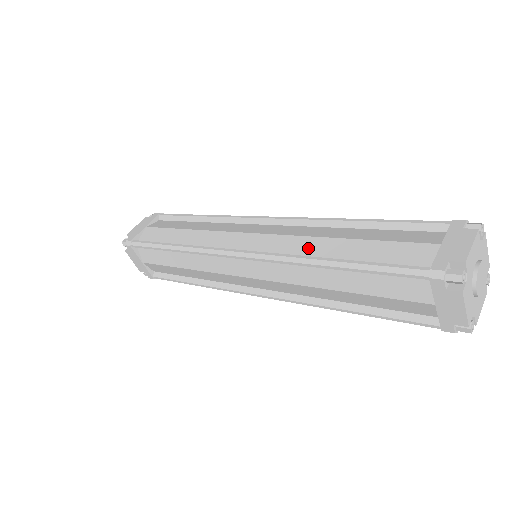
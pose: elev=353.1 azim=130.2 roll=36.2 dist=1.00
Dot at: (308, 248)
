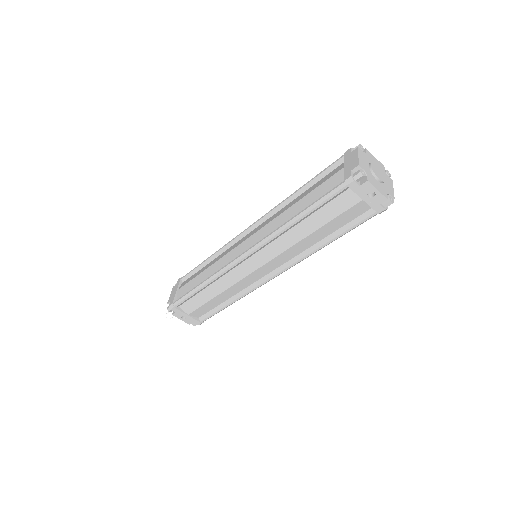
Dot at: occluded
